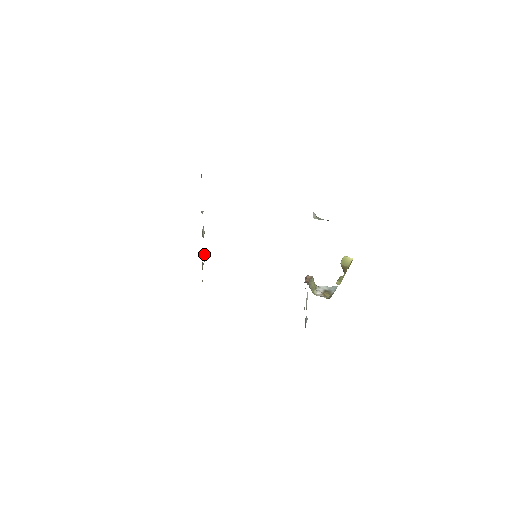
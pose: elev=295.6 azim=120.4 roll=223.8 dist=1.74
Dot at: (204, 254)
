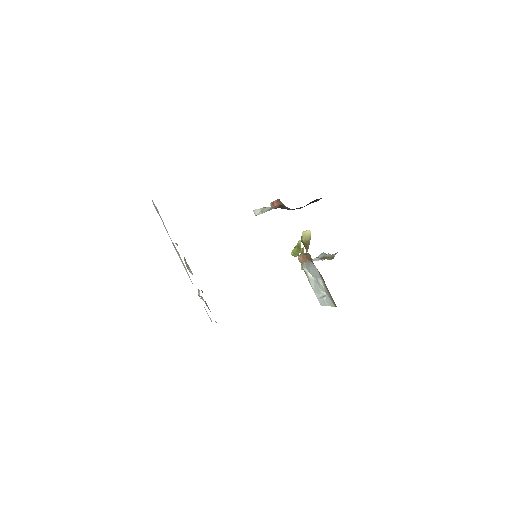
Dot at: occluded
